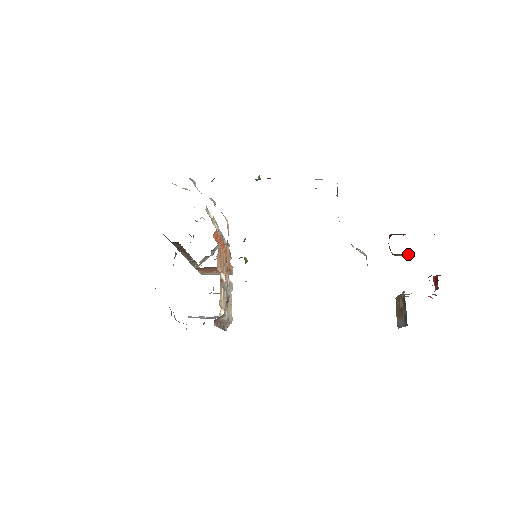
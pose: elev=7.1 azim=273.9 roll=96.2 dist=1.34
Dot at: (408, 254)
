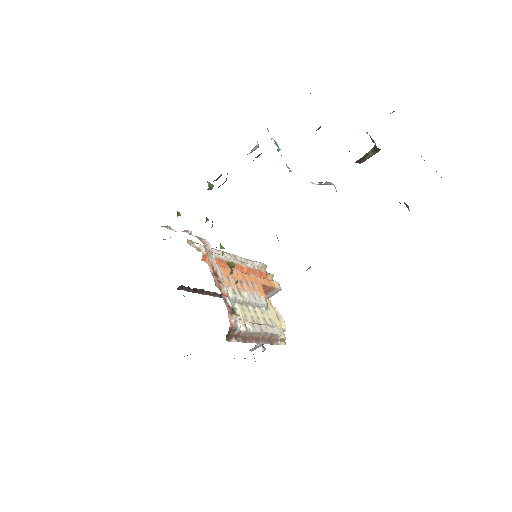
Dot at: (373, 151)
